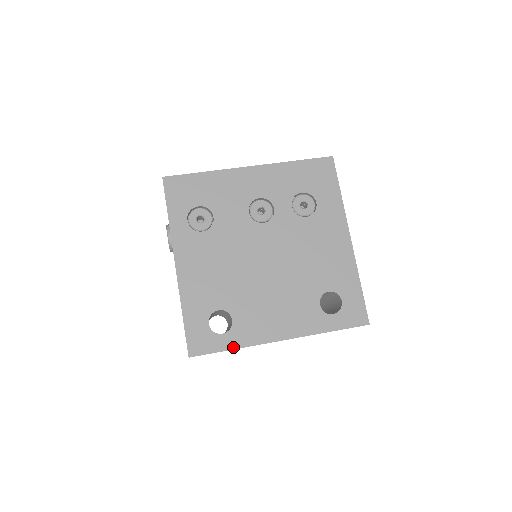
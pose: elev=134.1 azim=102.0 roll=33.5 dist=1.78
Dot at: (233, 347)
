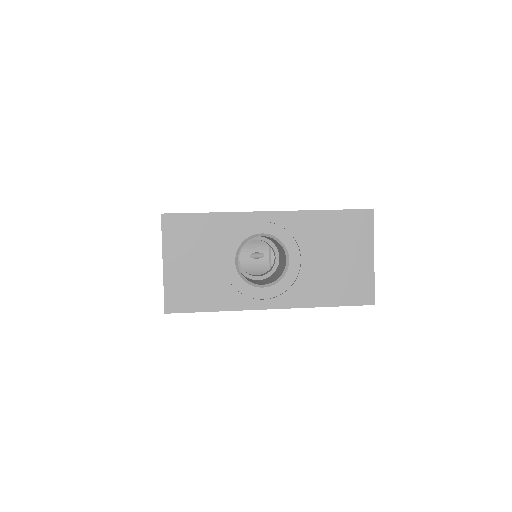
Dot at: (213, 213)
